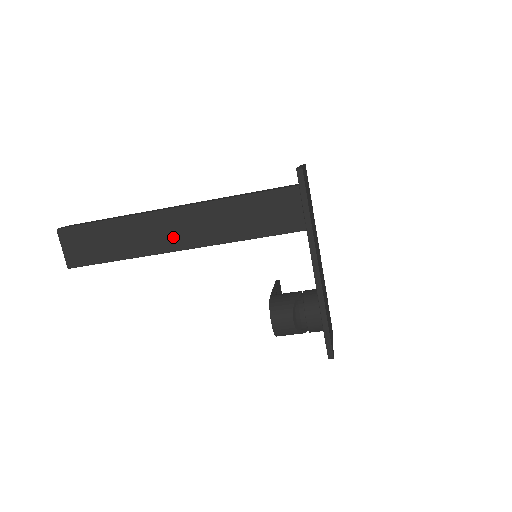
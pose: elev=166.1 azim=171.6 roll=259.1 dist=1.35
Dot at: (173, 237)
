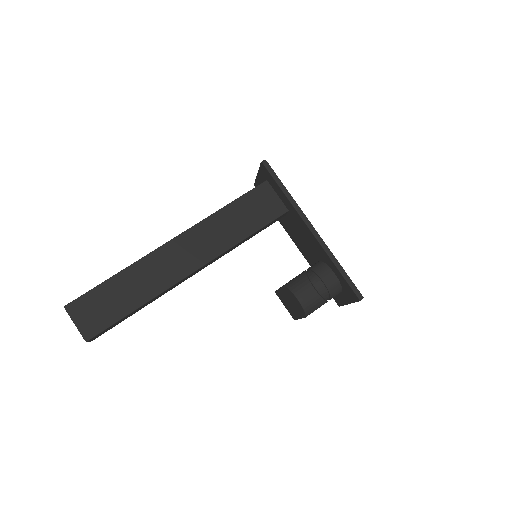
Dot at: (181, 264)
